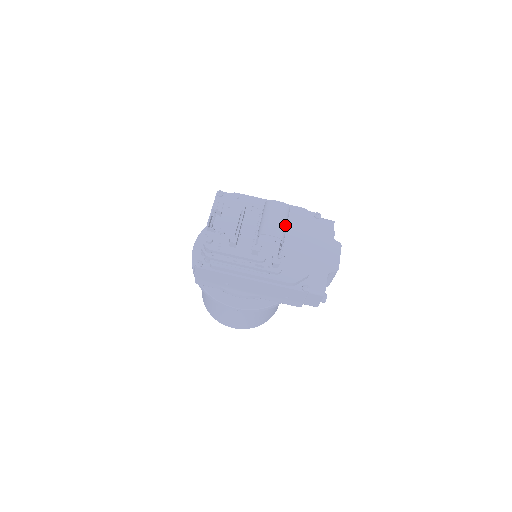
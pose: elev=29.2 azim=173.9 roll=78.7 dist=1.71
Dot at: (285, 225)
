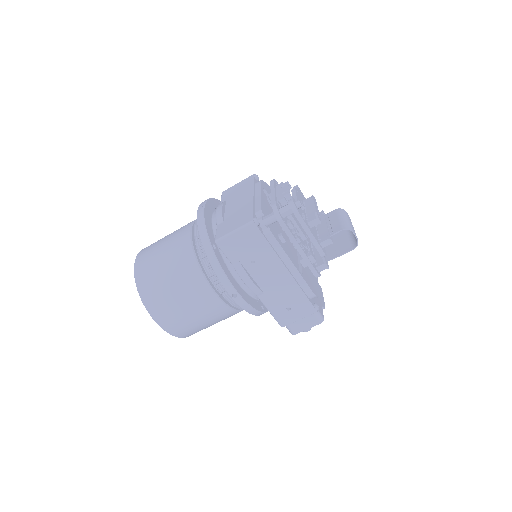
Dot at: (353, 236)
